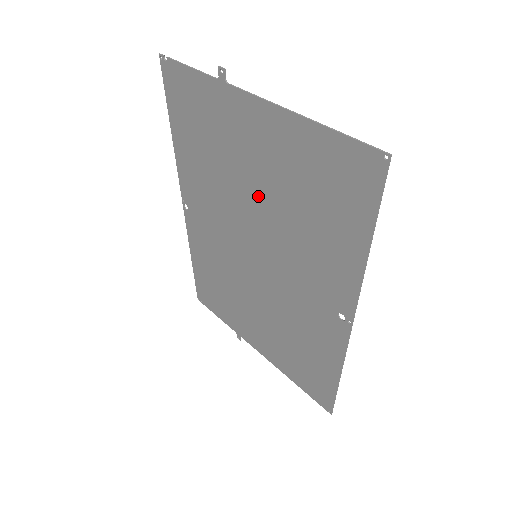
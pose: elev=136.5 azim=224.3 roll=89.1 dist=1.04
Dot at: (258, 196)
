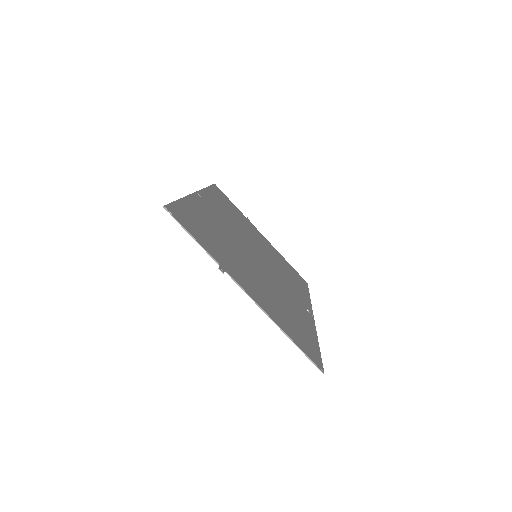
Dot at: (254, 273)
